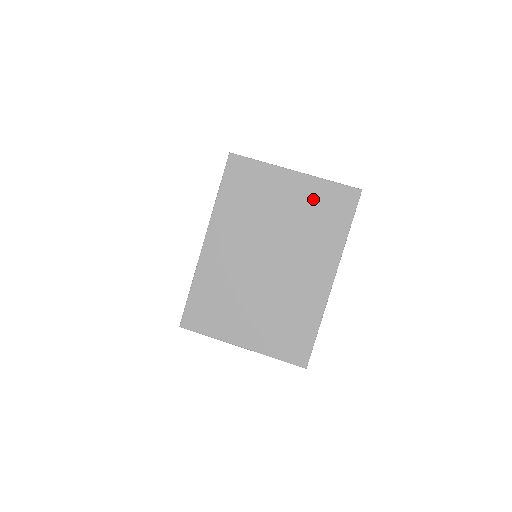
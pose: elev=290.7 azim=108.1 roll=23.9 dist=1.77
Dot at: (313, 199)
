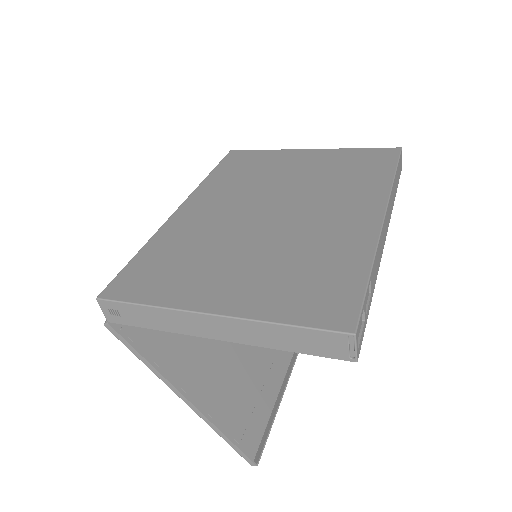
Dot at: (336, 161)
